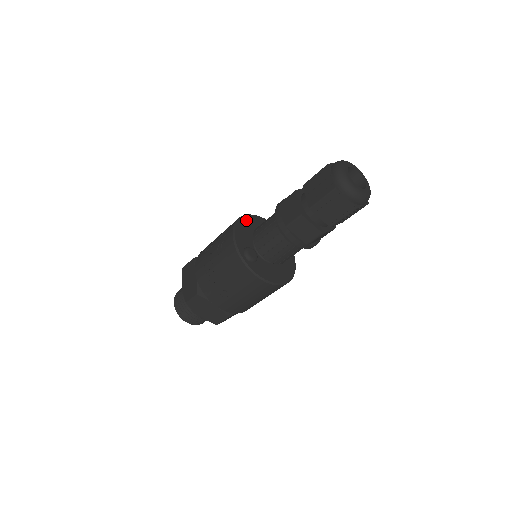
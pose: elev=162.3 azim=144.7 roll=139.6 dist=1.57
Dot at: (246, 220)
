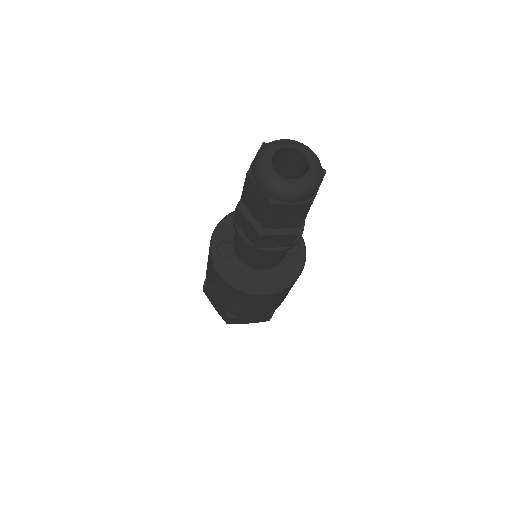
Dot at: occluded
